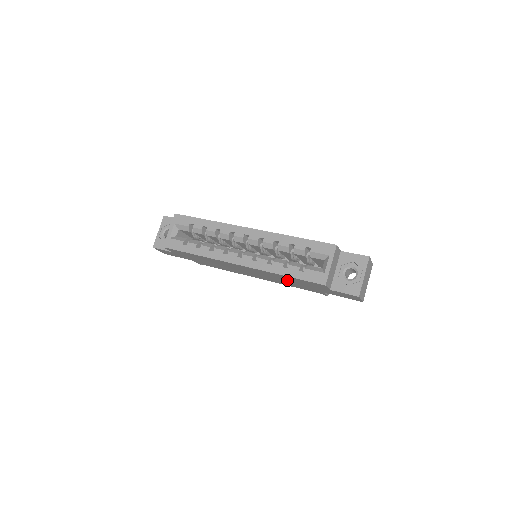
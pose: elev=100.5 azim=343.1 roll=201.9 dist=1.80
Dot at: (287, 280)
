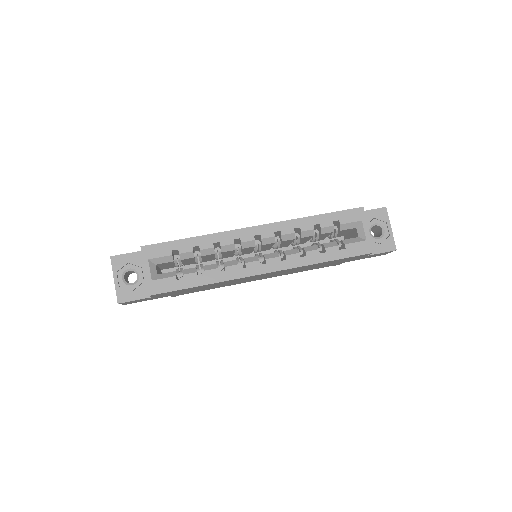
Dot at: (314, 266)
